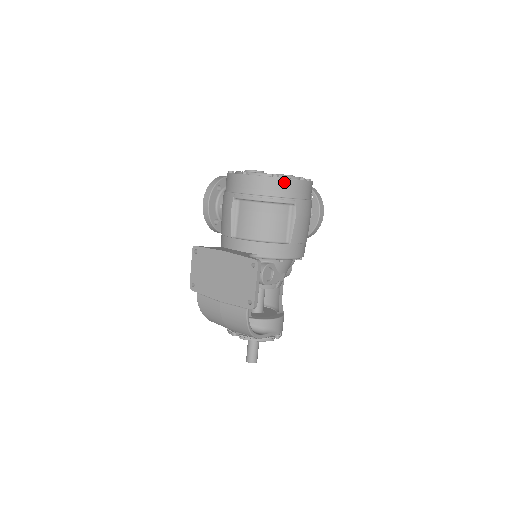
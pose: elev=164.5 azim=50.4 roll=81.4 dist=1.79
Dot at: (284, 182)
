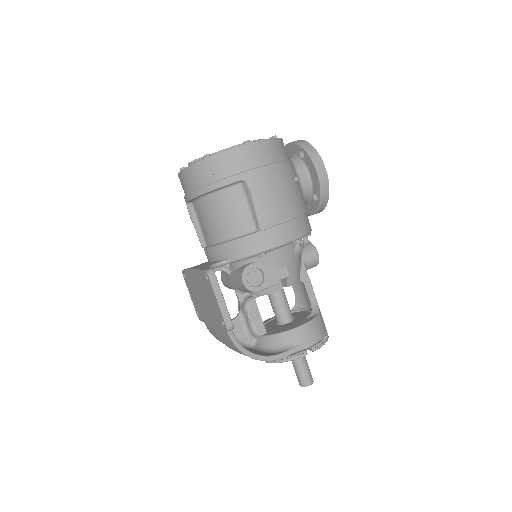
Dot at: (216, 160)
